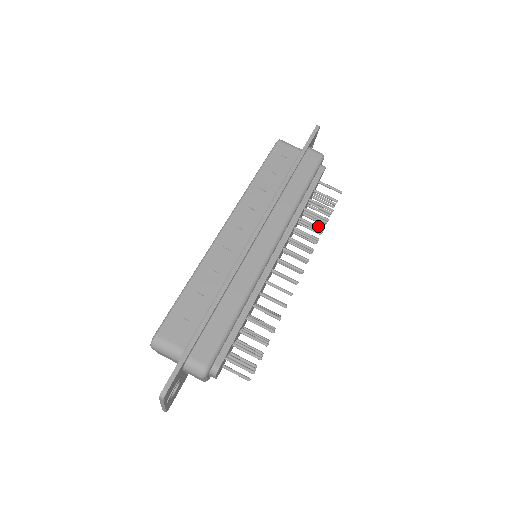
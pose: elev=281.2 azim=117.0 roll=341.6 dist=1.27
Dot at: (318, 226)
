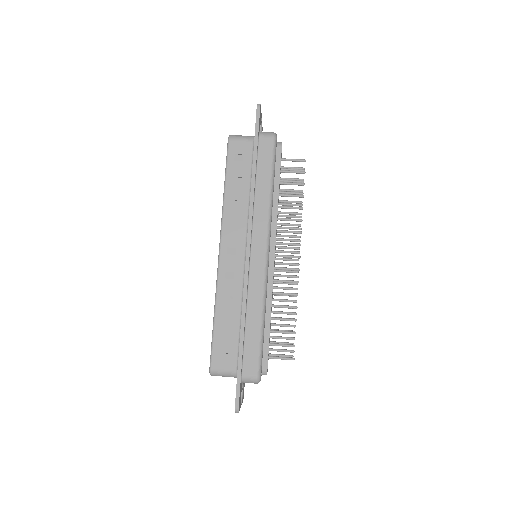
Dot at: (297, 207)
